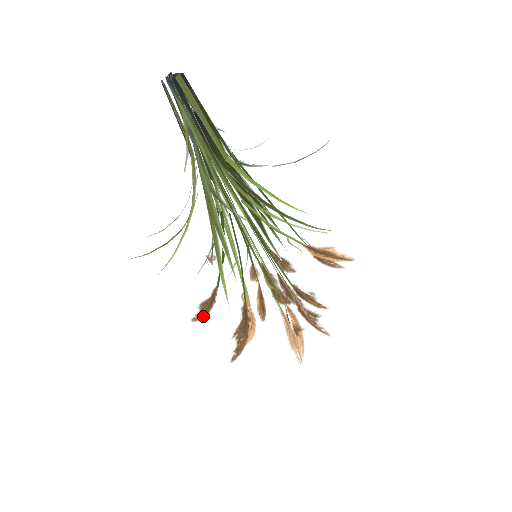
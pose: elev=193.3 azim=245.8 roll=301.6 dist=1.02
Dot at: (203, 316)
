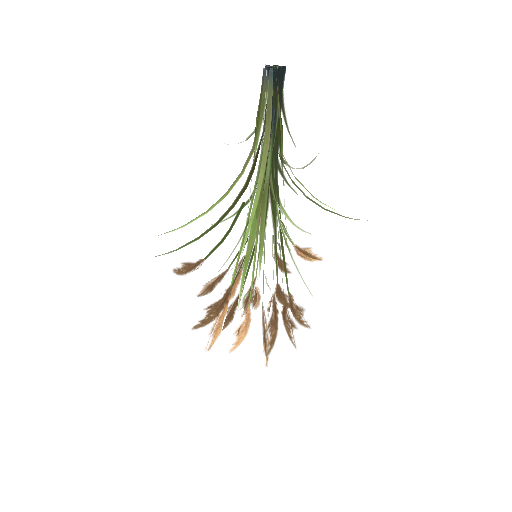
Dot at: (209, 321)
